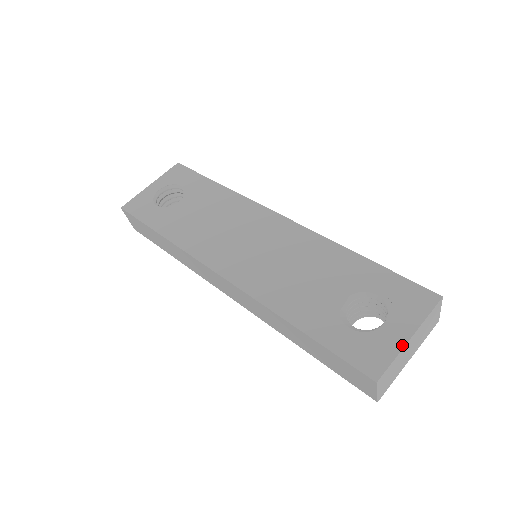
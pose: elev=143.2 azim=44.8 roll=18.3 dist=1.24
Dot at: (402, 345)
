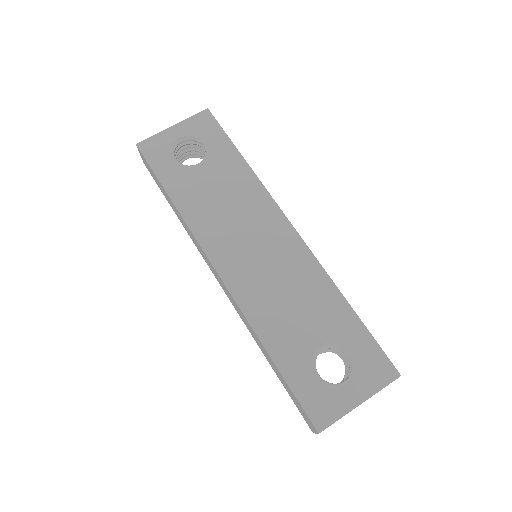
Dot at: (351, 408)
